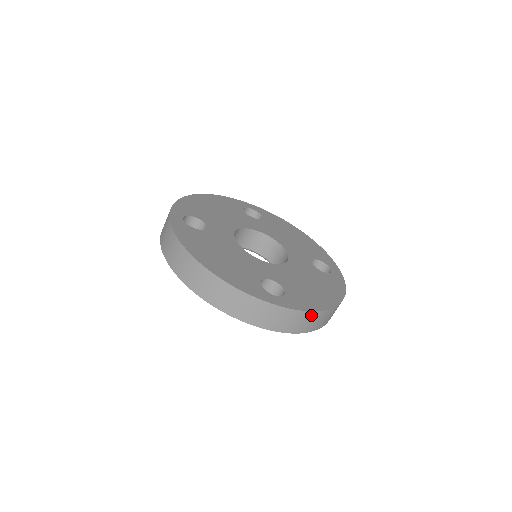
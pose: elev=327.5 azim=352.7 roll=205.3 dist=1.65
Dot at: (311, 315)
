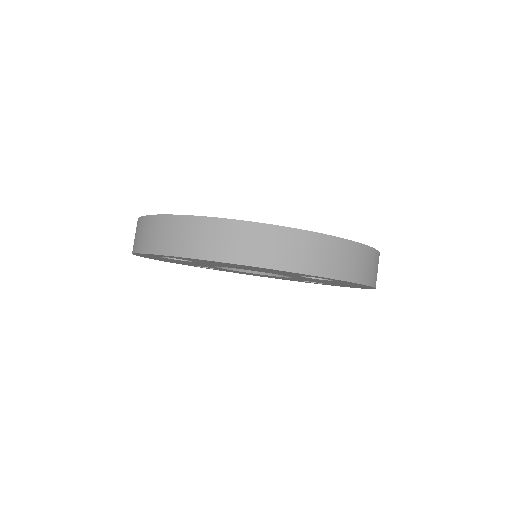
Dot at: (375, 256)
